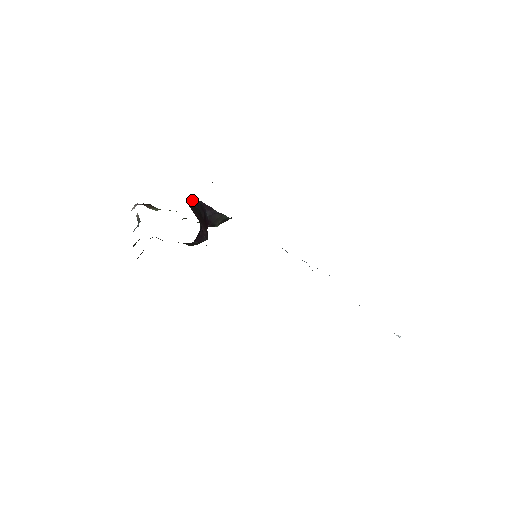
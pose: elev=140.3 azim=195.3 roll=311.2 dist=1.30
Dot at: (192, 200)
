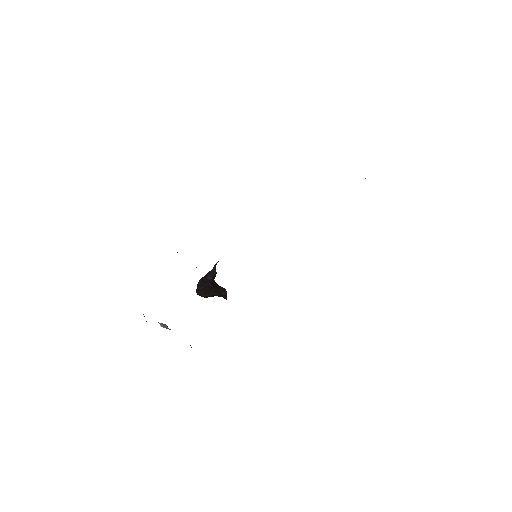
Dot at: occluded
